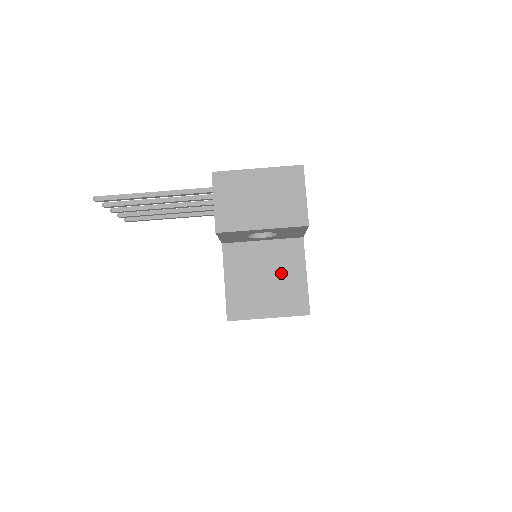
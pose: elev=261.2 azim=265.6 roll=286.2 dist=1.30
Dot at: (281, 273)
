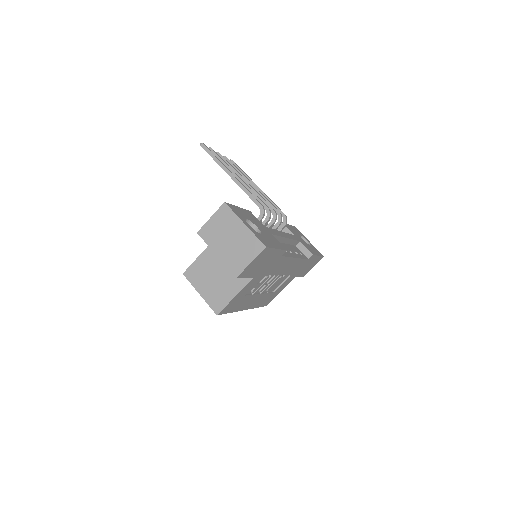
Dot at: (226, 282)
